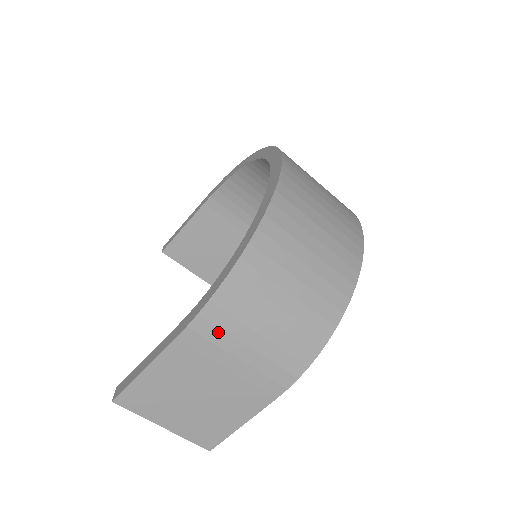
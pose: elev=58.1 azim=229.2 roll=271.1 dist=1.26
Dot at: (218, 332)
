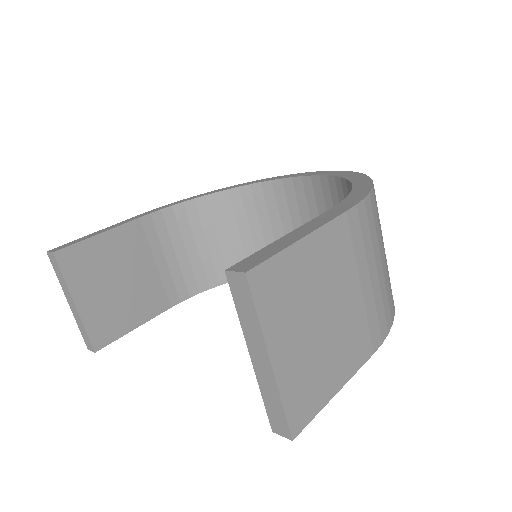
Dot at: (368, 231)
